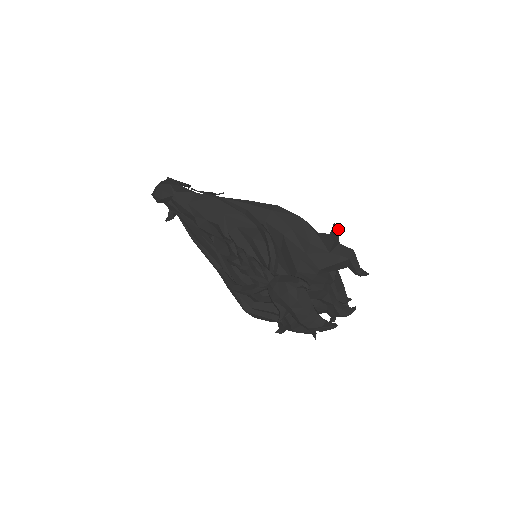
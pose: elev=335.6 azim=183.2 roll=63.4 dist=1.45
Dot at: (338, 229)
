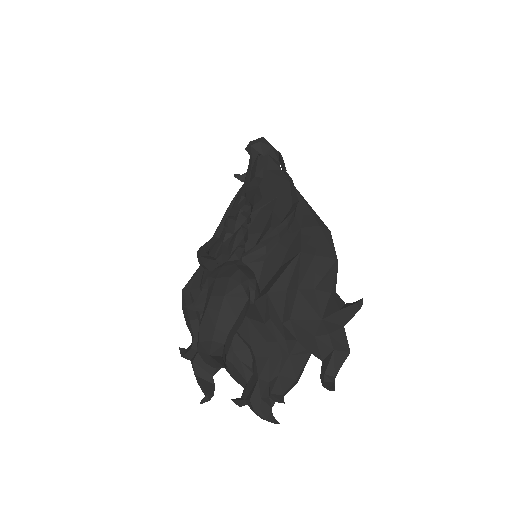
Dot at: (360, 308)
